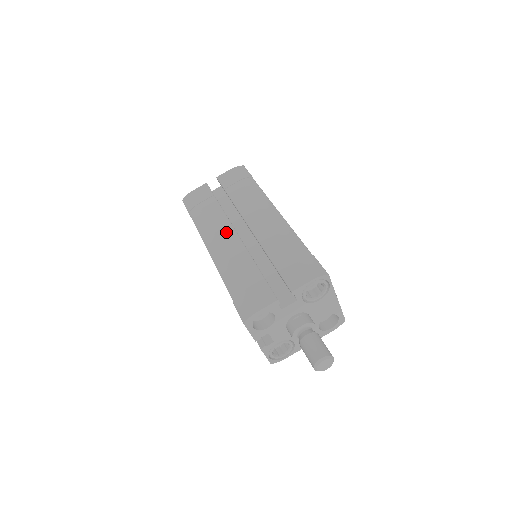
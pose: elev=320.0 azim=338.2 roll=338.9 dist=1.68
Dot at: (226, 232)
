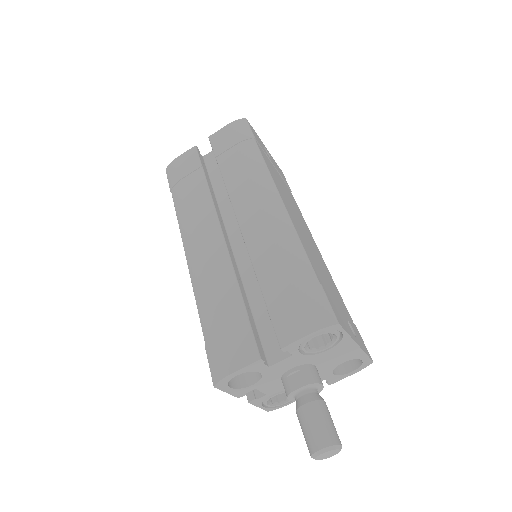
Dot at: (209, 230)
